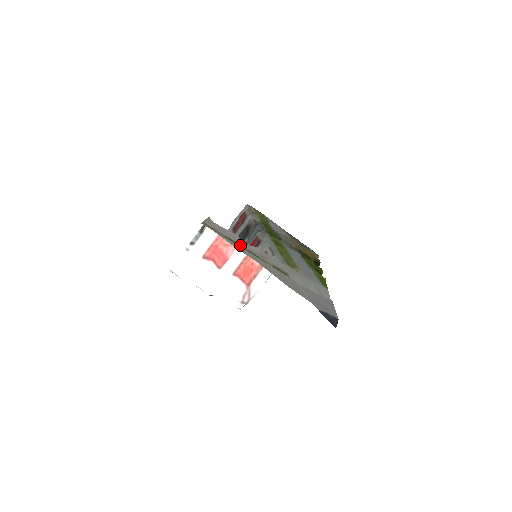
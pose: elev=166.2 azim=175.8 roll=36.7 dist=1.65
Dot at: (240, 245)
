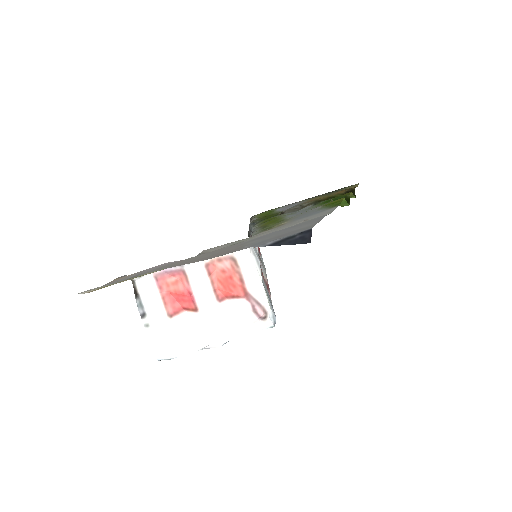
Dot at: occluded
